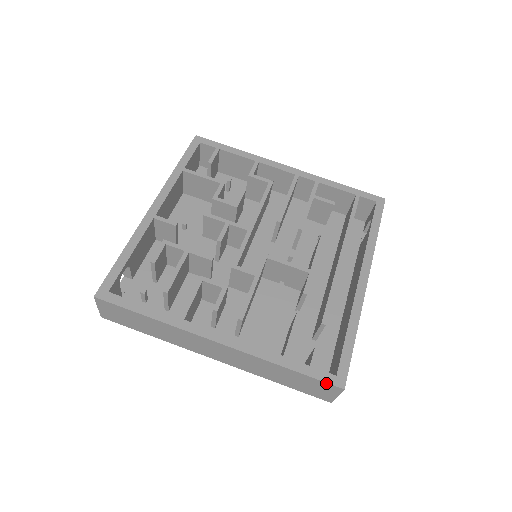
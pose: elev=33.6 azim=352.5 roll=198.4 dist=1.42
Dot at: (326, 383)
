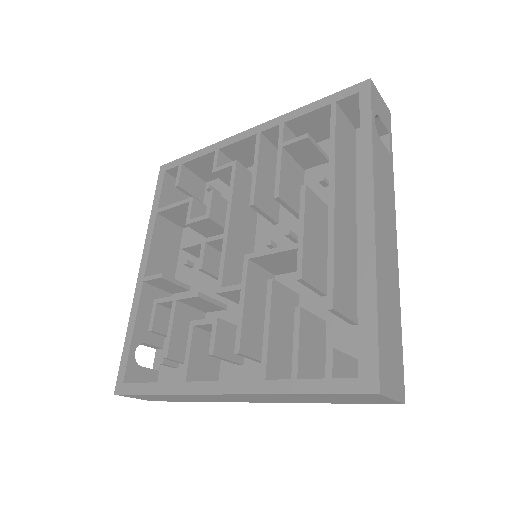
Dot at: (353, 394)
